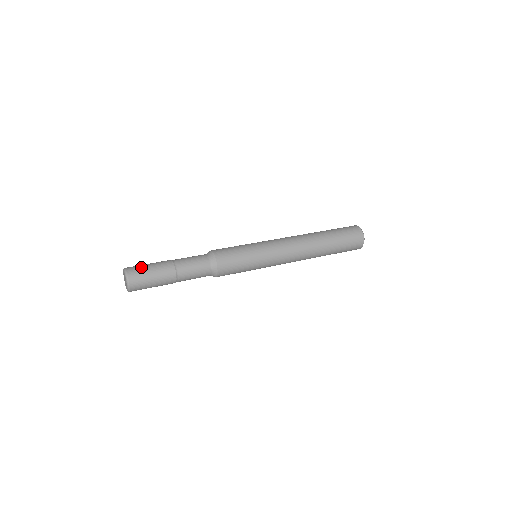
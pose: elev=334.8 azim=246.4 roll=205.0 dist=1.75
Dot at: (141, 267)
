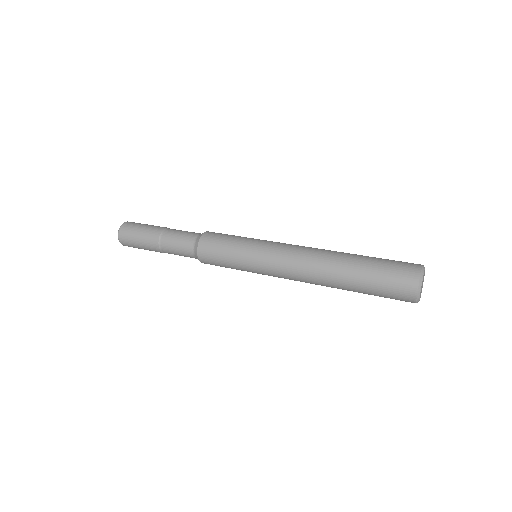
Dot at: occluded
